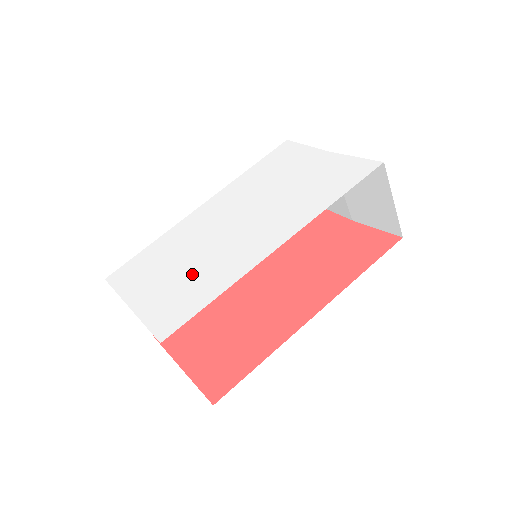
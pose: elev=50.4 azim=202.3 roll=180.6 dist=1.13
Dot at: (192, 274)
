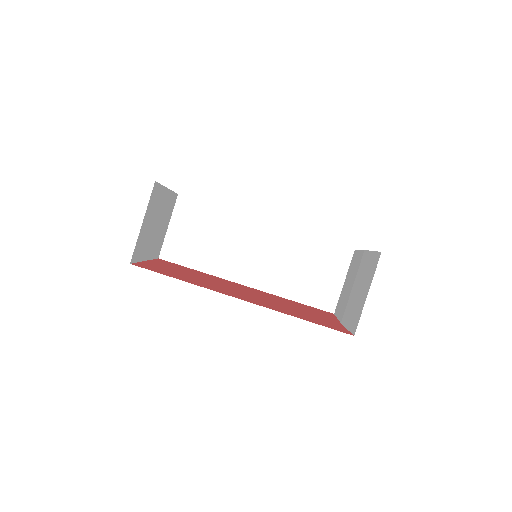
Dot at: occluded
